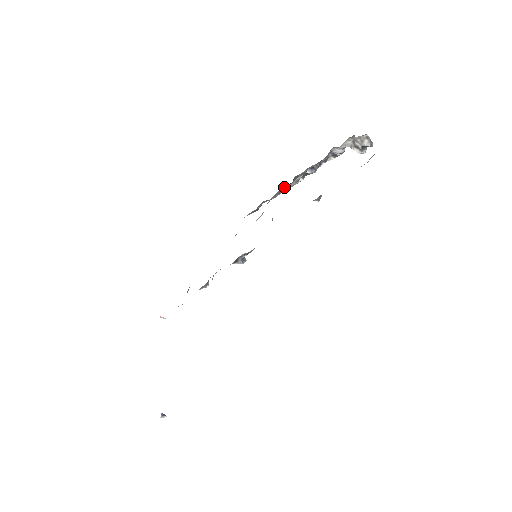
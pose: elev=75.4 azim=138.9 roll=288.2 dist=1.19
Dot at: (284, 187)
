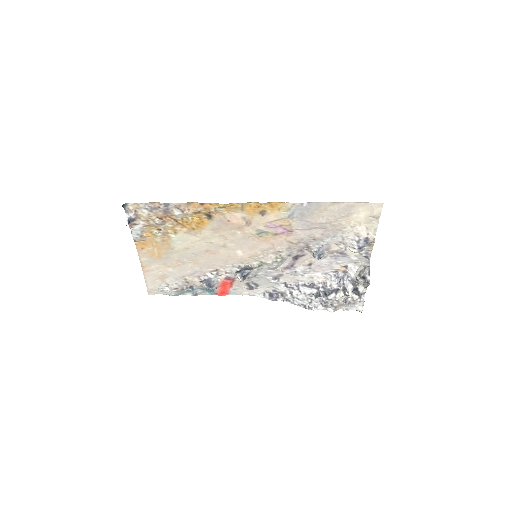
Dot at: (301, 283)
